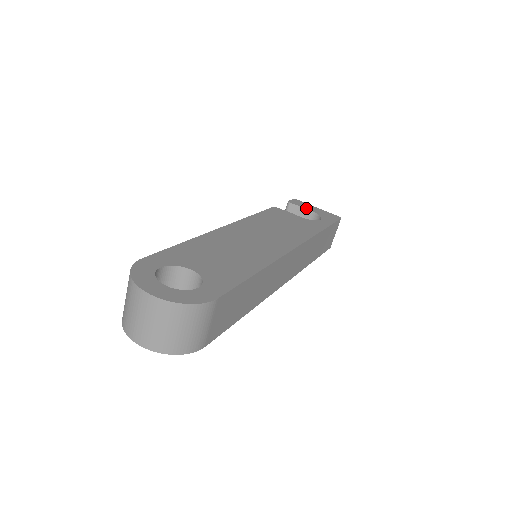
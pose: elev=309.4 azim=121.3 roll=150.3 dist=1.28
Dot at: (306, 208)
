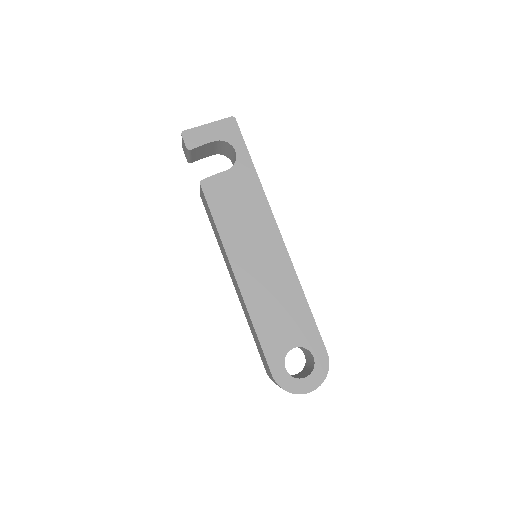
Dot at: (207, 142)
